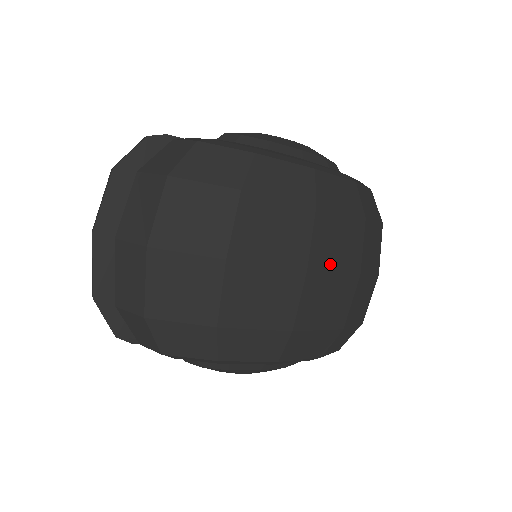
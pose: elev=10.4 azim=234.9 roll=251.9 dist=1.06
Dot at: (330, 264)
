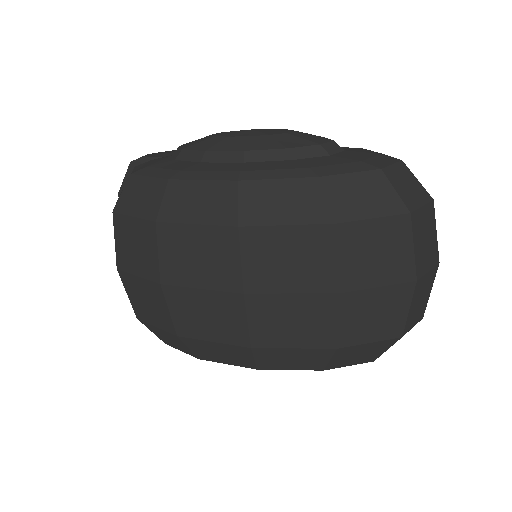
Dot at: (280, 285)
